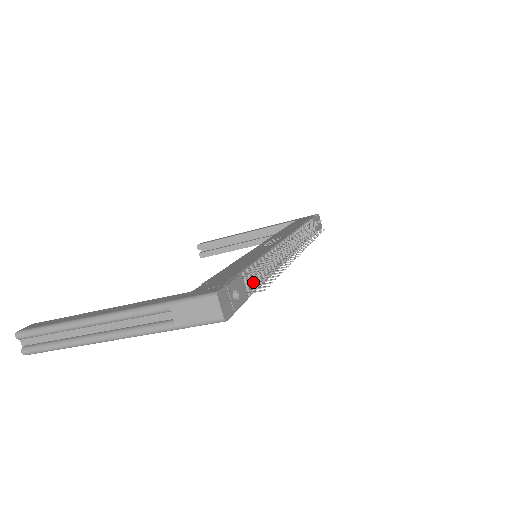
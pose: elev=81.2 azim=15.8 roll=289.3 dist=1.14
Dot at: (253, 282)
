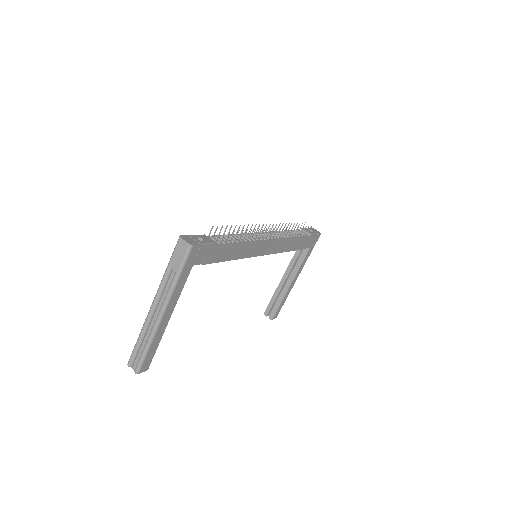
Dot at: (224, 241)
